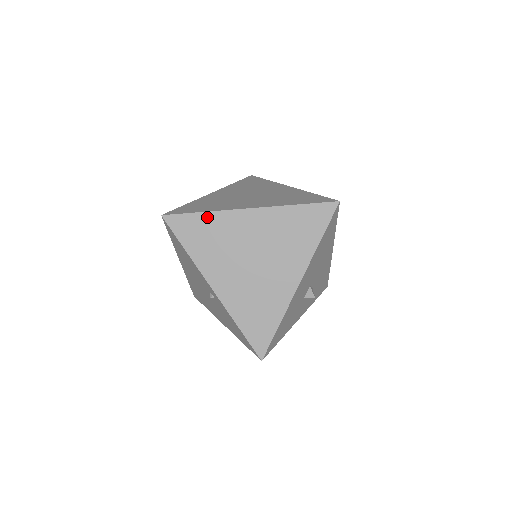
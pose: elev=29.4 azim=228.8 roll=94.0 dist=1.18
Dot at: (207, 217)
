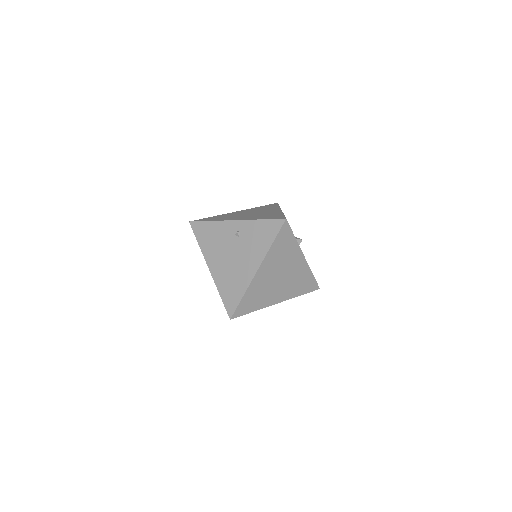
Dot at: occluded
